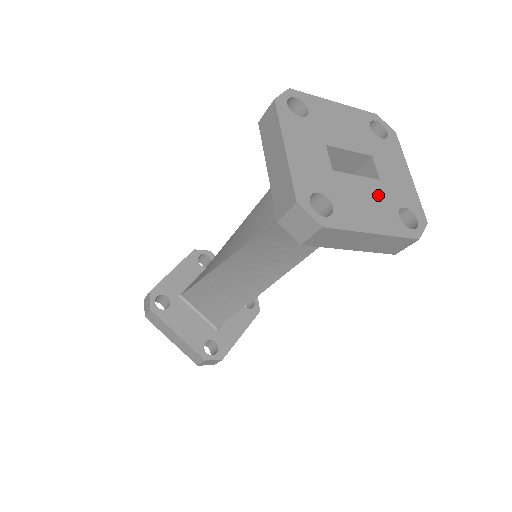
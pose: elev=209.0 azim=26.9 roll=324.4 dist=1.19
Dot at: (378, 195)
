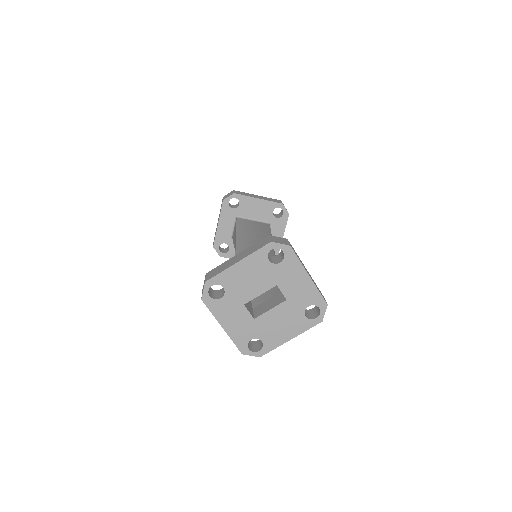
Dot at: (288, 312)
